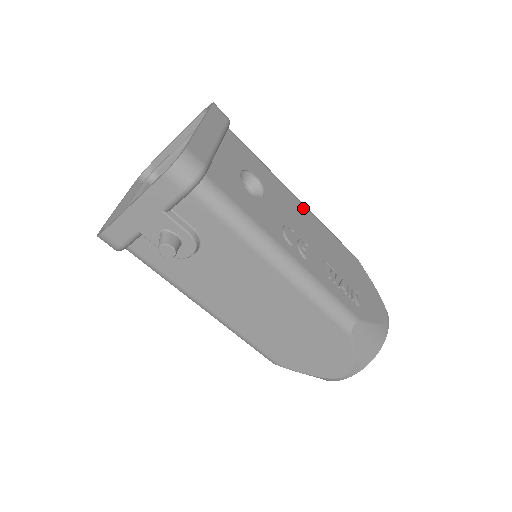
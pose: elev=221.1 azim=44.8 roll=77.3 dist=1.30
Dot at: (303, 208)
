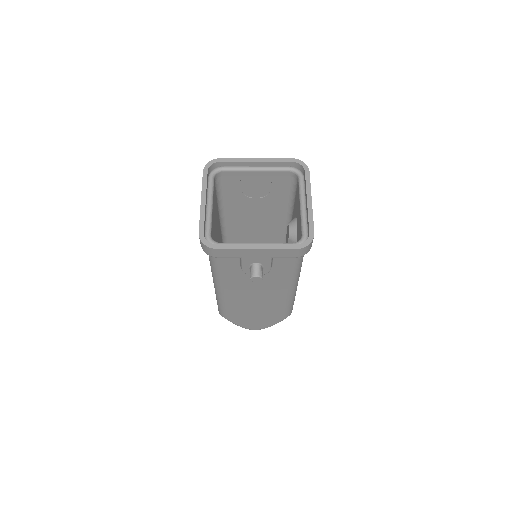
Dot at: occluded
